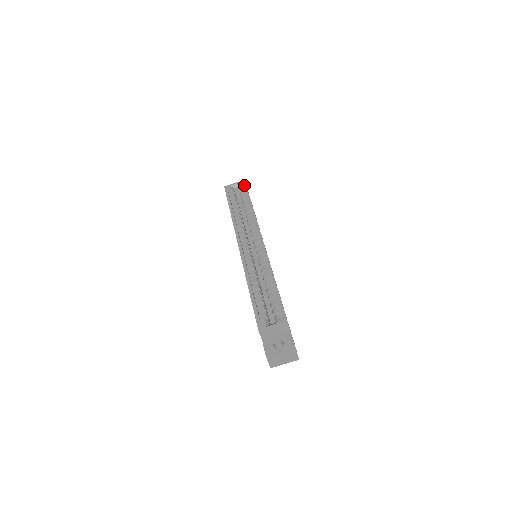
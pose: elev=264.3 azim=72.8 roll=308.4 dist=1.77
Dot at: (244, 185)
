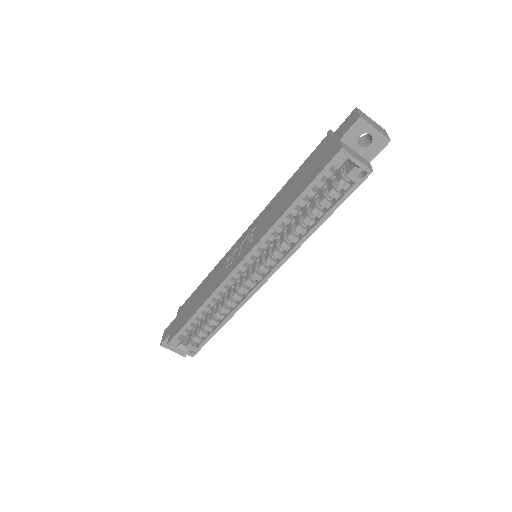
Dot at: (359, 182)
